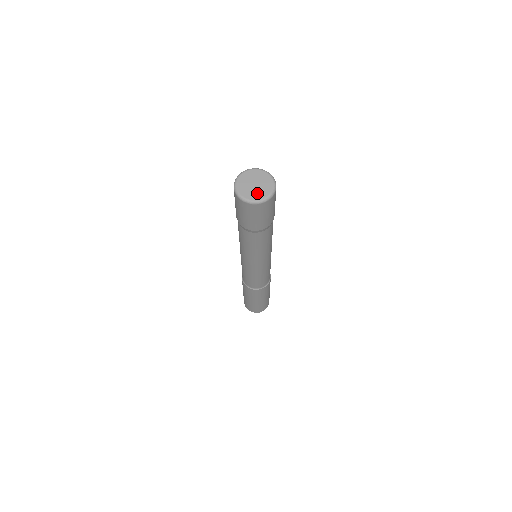
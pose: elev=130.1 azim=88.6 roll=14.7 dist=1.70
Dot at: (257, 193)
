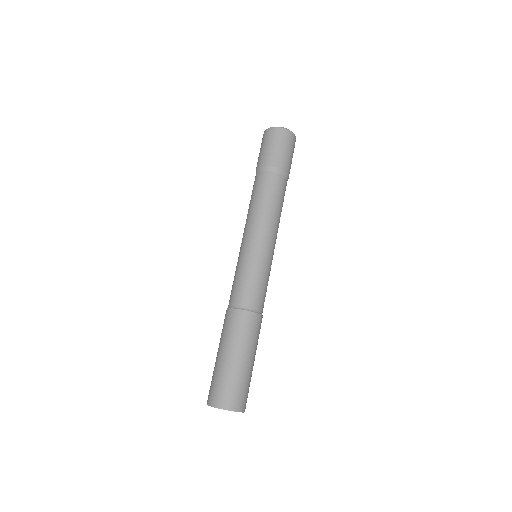
Dot at: occluded
